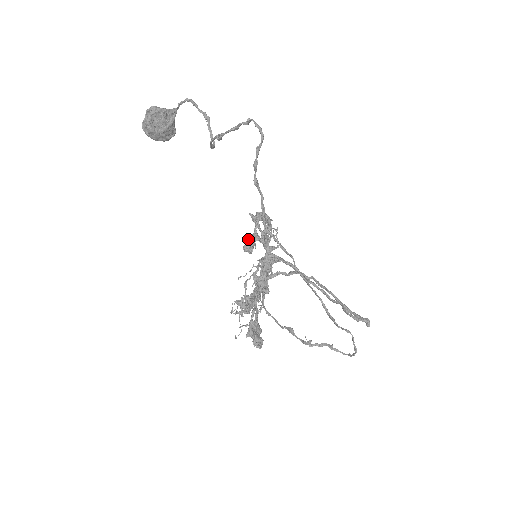
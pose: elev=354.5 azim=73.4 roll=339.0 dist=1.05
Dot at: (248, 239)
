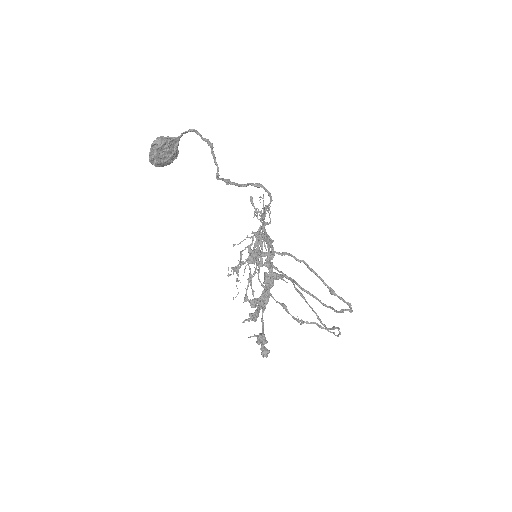
Dot at: (251, 253)
